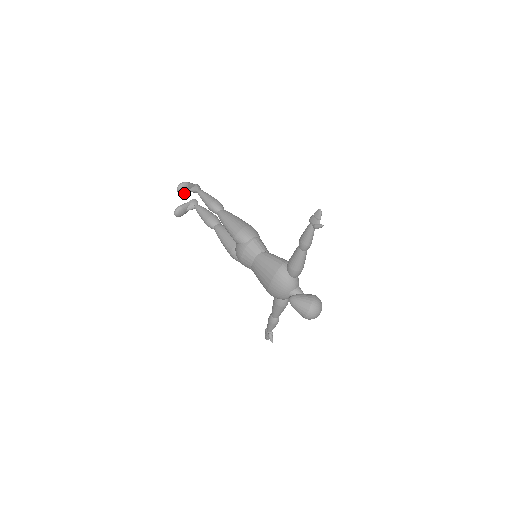
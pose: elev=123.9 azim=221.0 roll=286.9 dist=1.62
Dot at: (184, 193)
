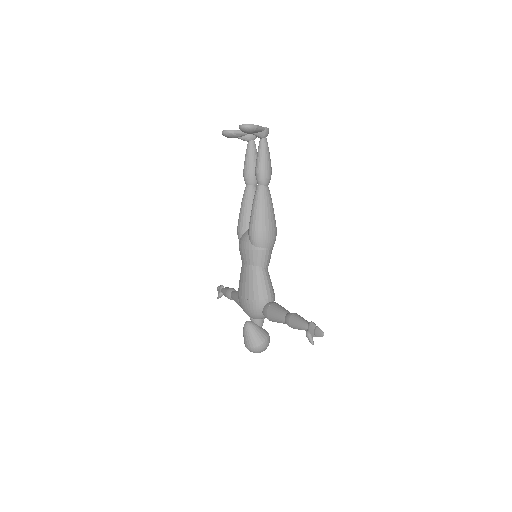
Dot at: (245, 132)
